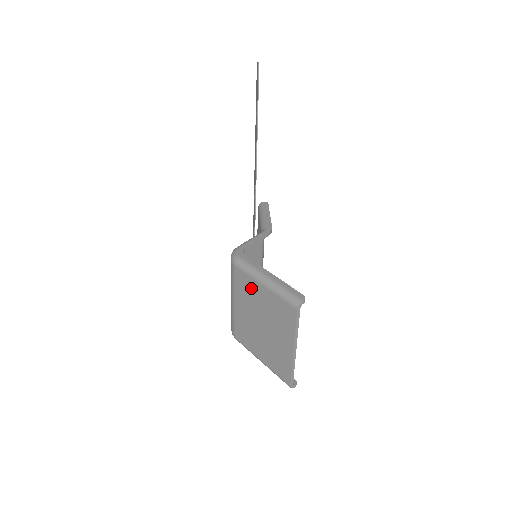
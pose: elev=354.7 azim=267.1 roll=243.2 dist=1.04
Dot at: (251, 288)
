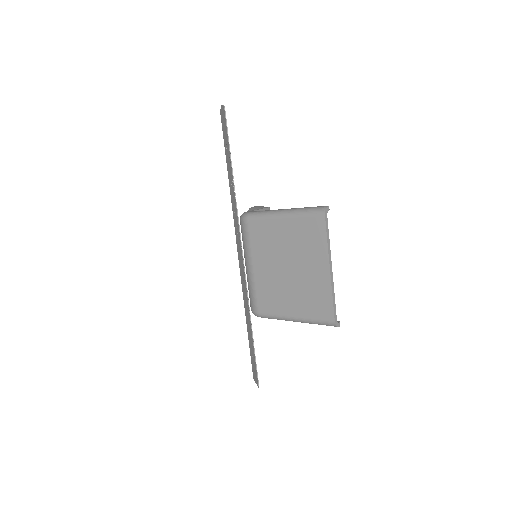
Dot at: (269, 232)
